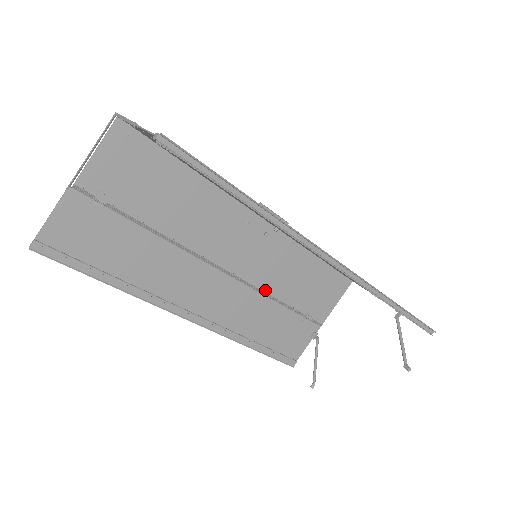
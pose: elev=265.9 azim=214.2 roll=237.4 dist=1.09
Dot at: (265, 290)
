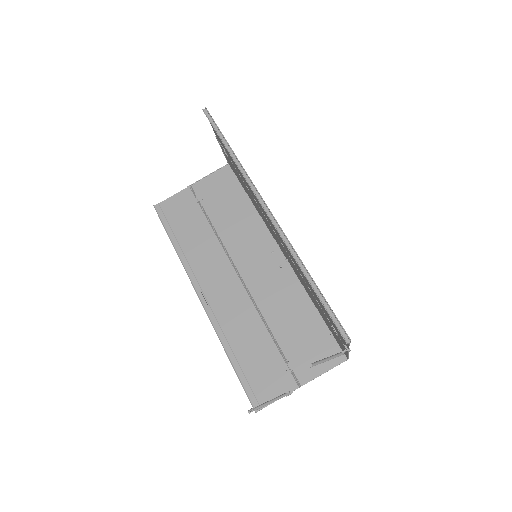
Dot at: (263, 313)
